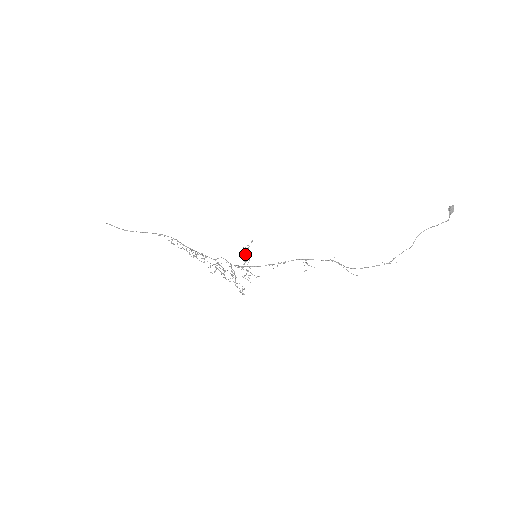
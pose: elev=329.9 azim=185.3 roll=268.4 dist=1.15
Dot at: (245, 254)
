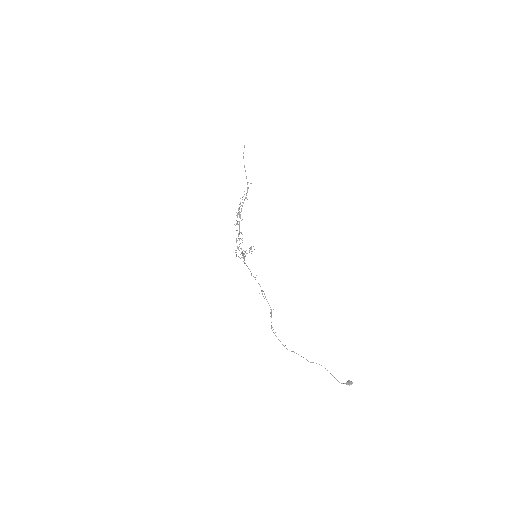
Dot at: (250, 249)
